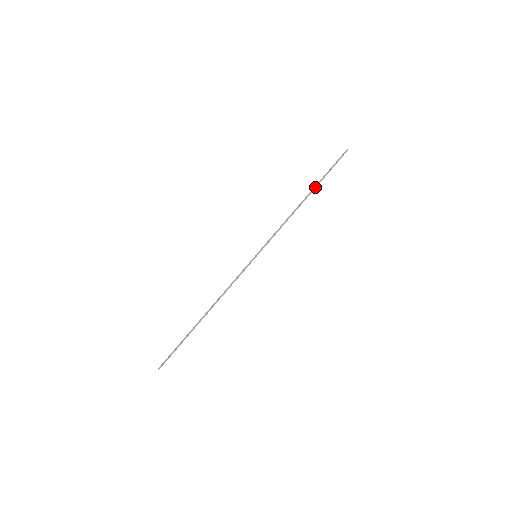
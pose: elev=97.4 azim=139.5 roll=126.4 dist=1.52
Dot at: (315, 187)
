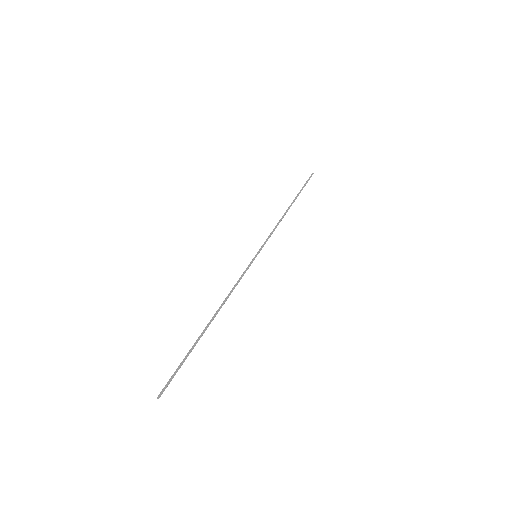
Dot at: (295, 199)
